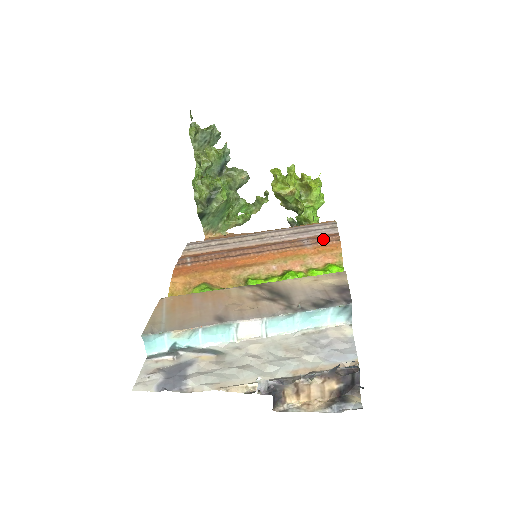
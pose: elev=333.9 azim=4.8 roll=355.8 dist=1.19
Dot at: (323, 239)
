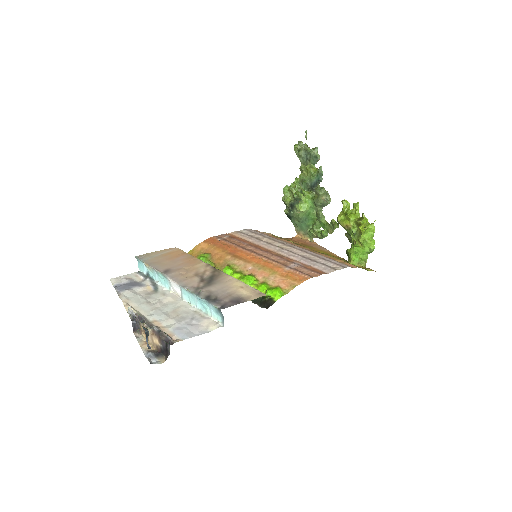
Dot at: (306, 270)
